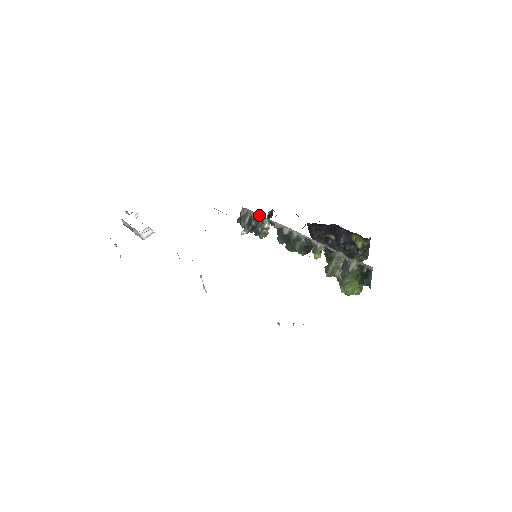
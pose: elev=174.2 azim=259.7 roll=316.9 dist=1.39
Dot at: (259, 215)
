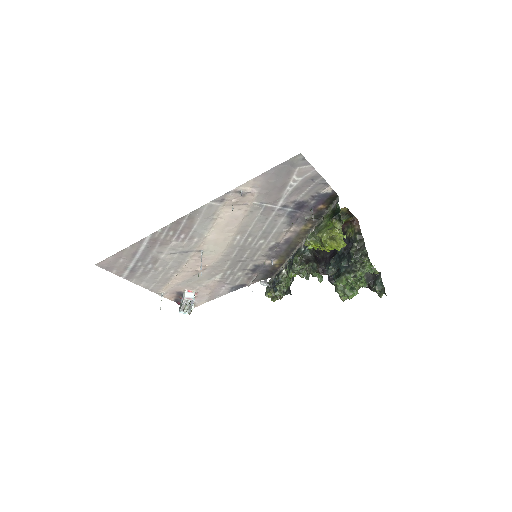
Dot at: (280, 270)
